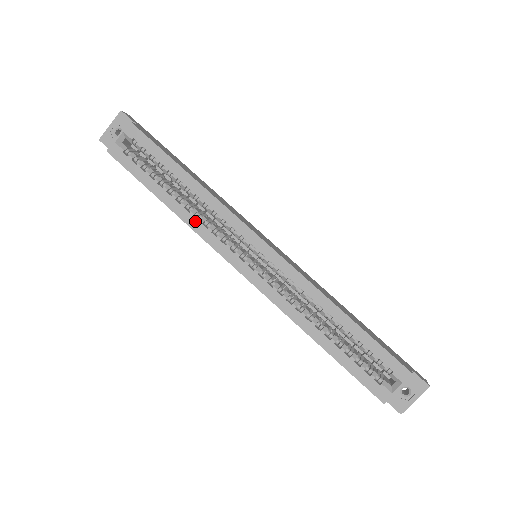
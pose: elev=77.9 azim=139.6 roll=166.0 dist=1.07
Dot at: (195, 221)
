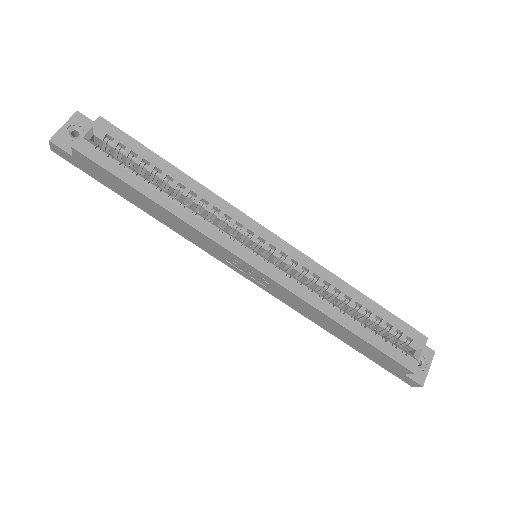
Dot at: (195, 218)
